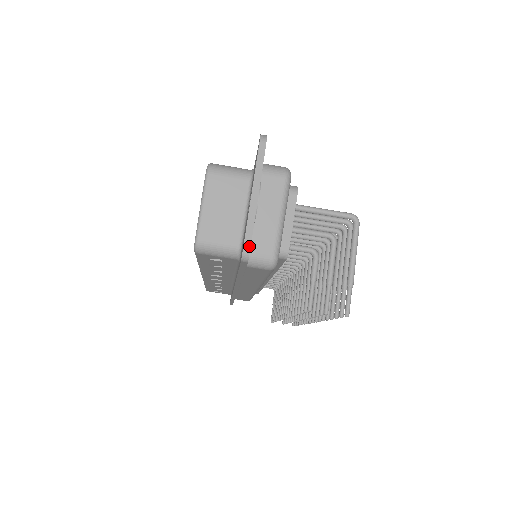
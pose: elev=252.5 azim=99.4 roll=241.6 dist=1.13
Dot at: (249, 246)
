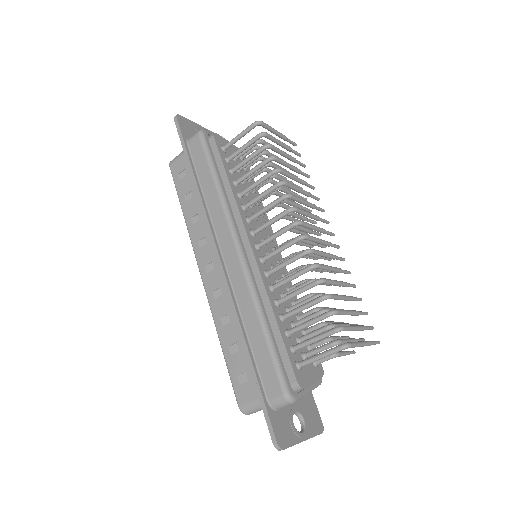
Dot at: occluded
